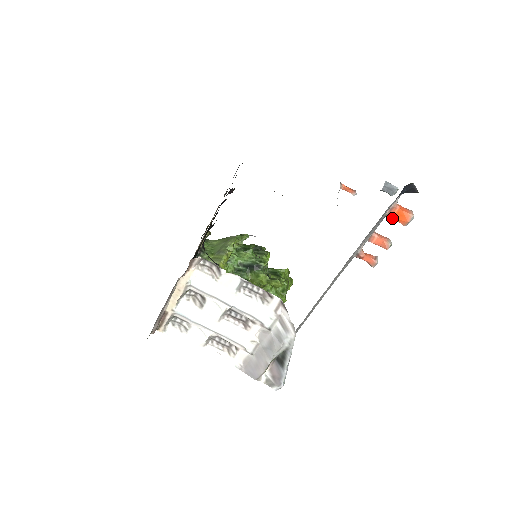
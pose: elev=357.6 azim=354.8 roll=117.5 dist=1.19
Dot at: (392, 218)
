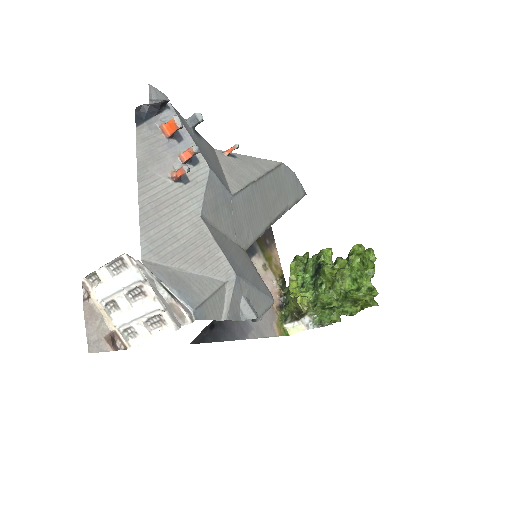
Dot at: (171, 134)
